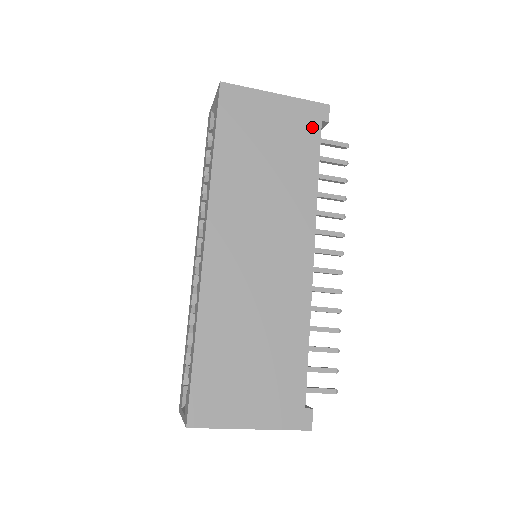
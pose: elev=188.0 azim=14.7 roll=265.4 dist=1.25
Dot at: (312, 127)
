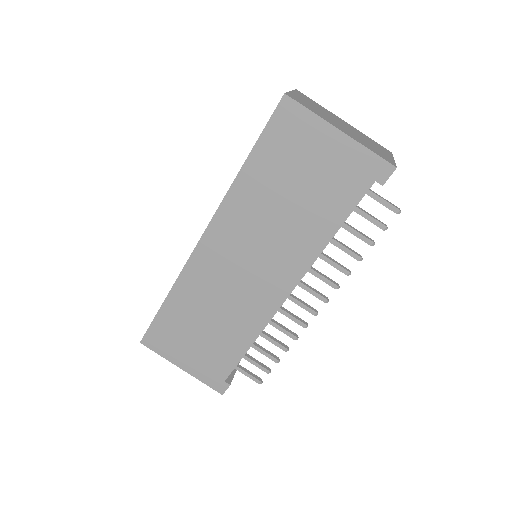
Dot at: (360, 183)
